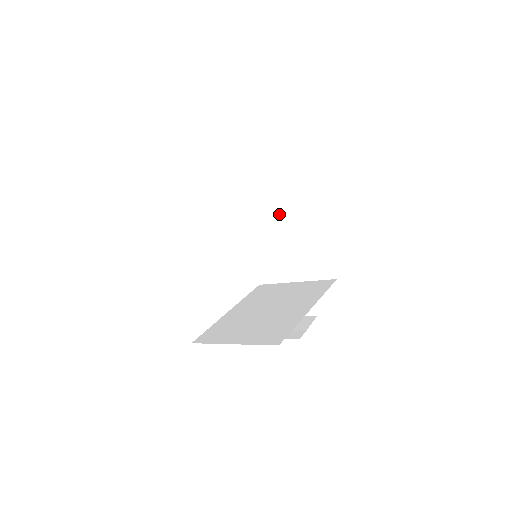
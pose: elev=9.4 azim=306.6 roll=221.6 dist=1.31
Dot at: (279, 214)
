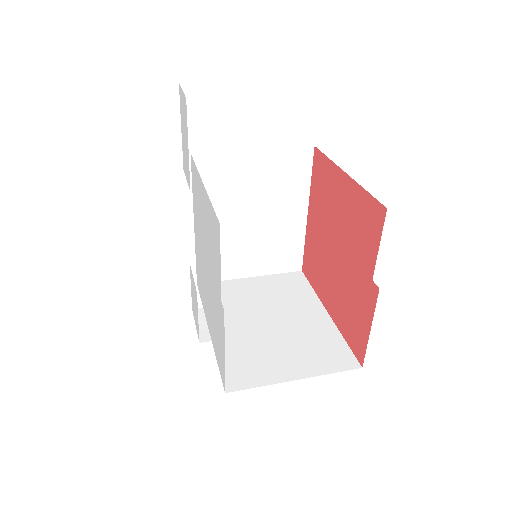
Dot at: (259, 198)
